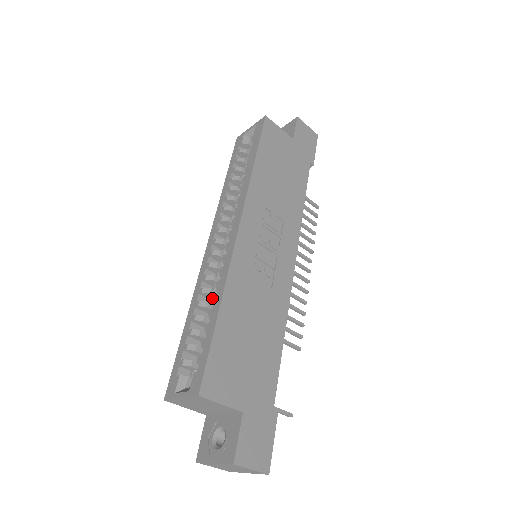
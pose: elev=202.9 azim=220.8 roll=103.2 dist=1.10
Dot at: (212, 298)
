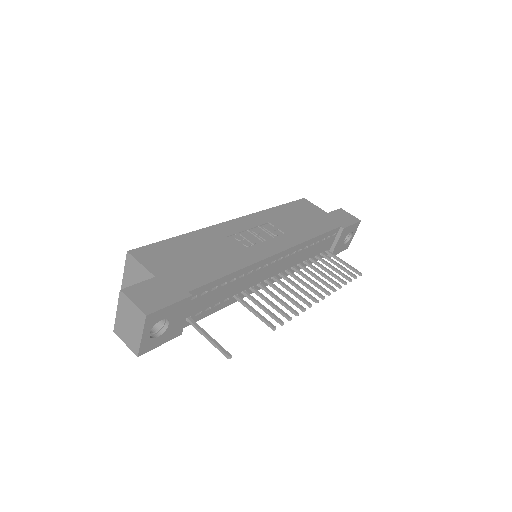
Dot at: occluded
